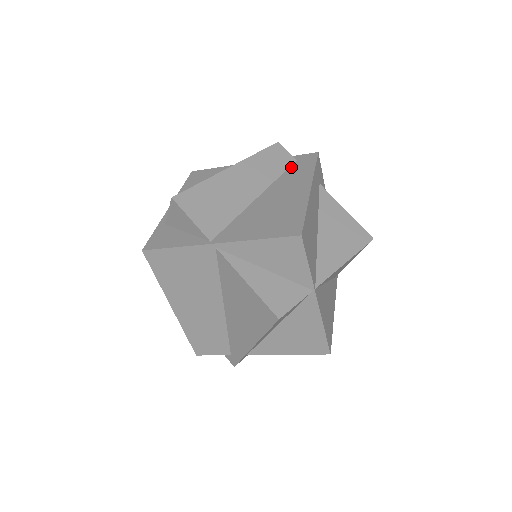
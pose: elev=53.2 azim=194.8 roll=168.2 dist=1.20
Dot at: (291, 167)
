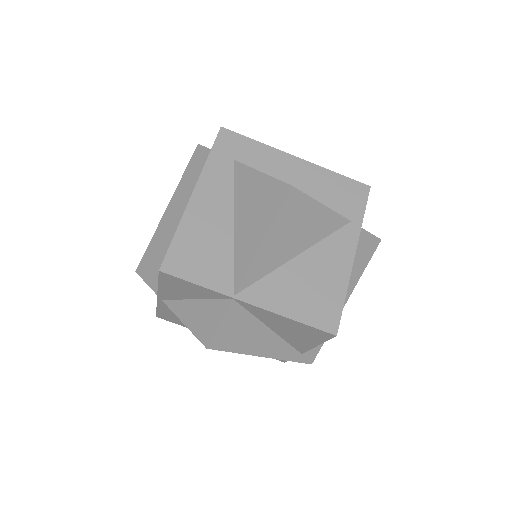
Dot at: occluded
